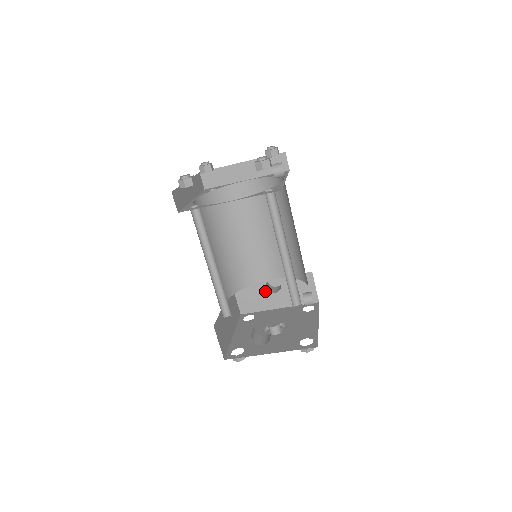
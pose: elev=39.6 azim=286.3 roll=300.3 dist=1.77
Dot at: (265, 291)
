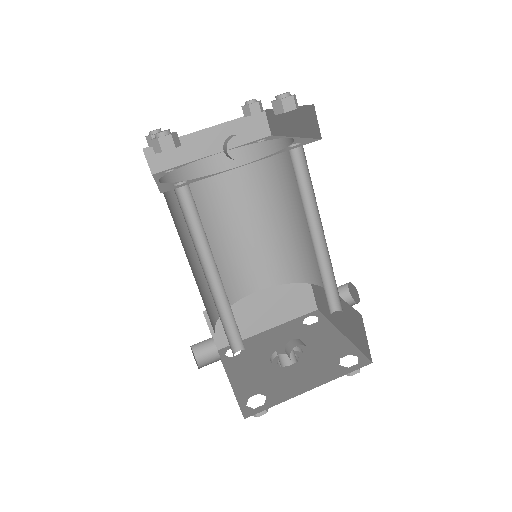
Dot at: occluded
